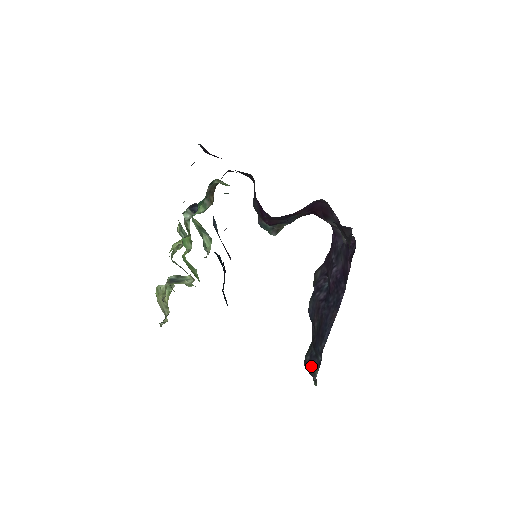
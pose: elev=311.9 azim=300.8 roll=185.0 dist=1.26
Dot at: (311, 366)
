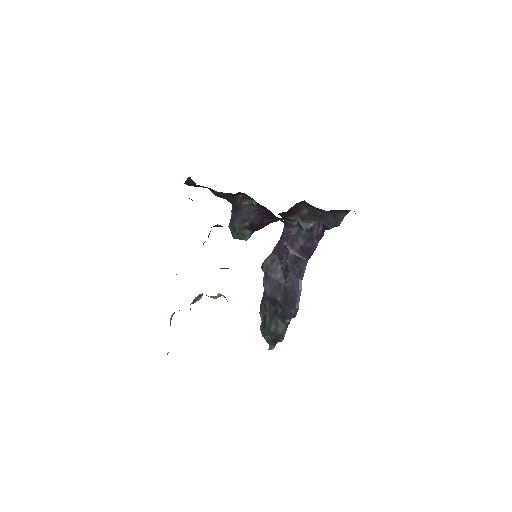
Dot at: (279, 331)
